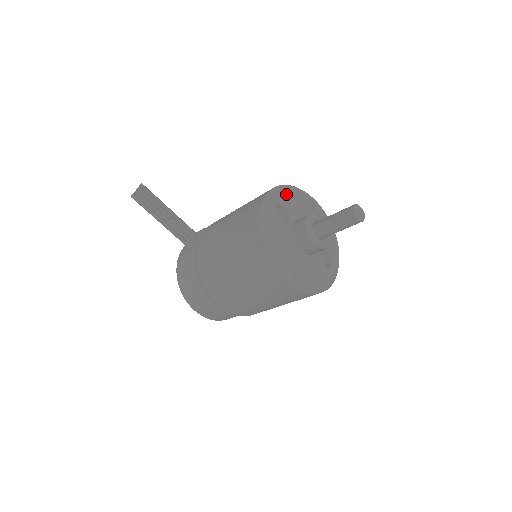
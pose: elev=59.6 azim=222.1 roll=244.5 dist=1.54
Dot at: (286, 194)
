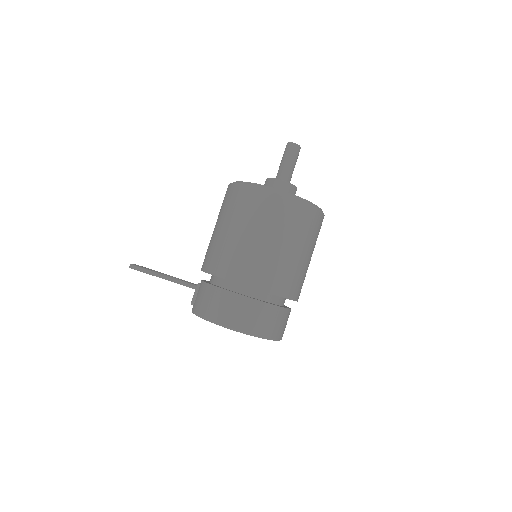
Dot at: occluded
